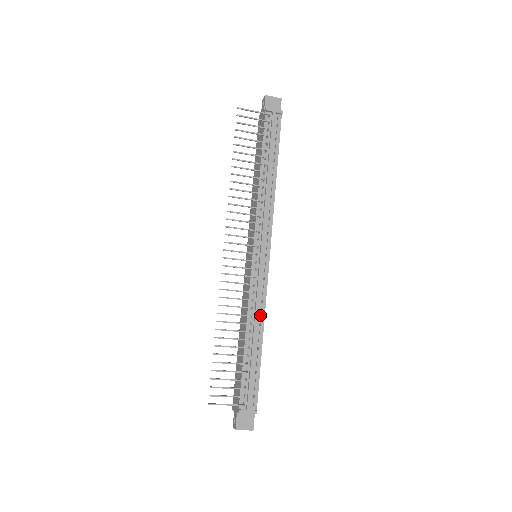
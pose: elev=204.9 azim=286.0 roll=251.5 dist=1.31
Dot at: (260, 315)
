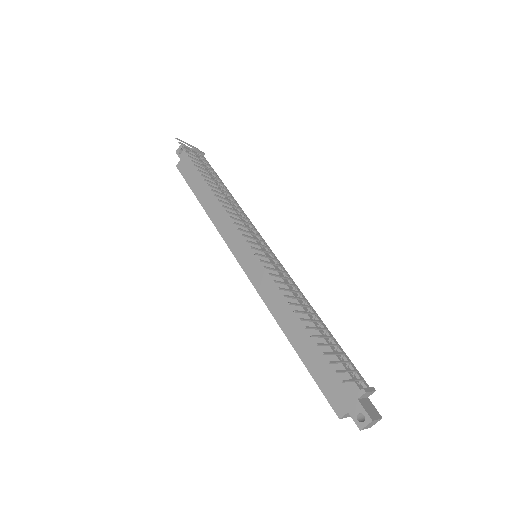
Dot at: occluded
